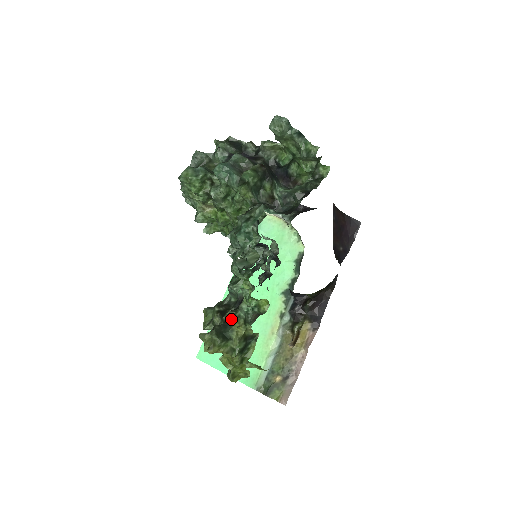
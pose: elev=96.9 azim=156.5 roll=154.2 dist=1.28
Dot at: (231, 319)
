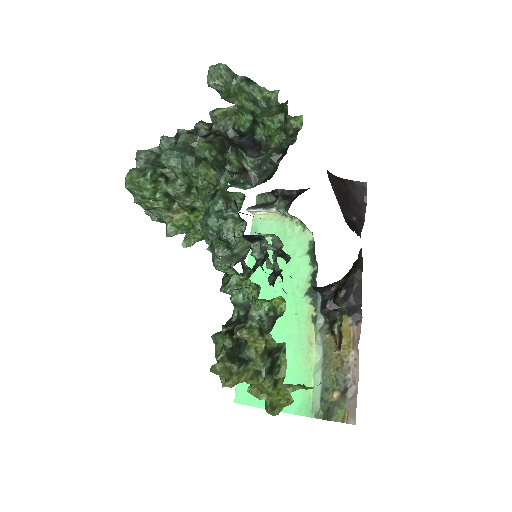
Dot at: (241, 334)
